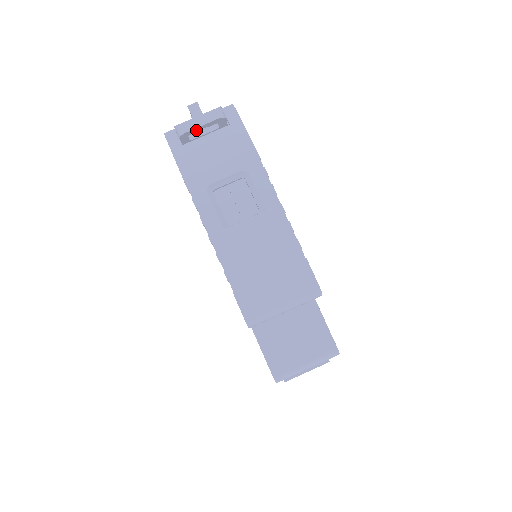
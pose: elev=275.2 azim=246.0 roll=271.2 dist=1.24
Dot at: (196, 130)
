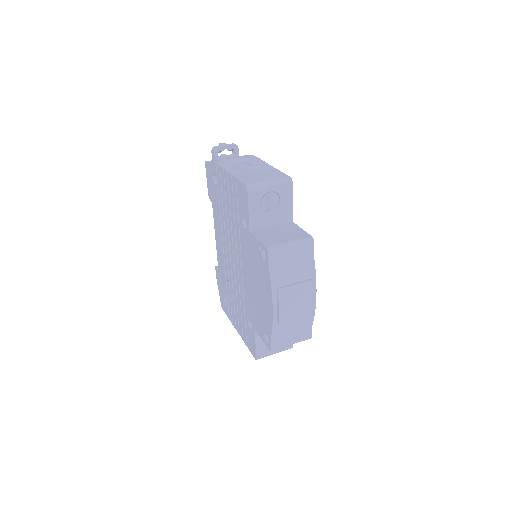
Dot at: (223, 149)
